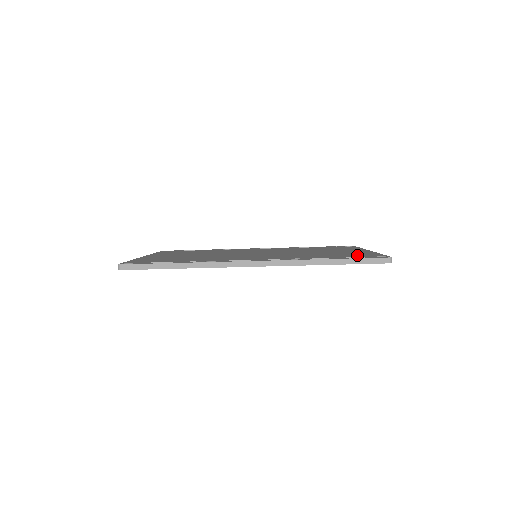
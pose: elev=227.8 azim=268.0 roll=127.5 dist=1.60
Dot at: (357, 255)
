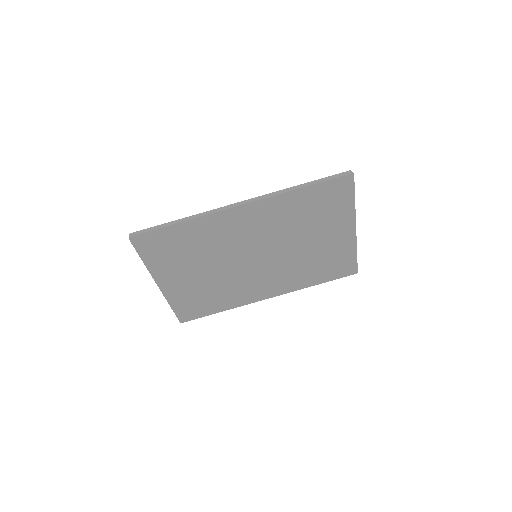
Dot at: occluded
